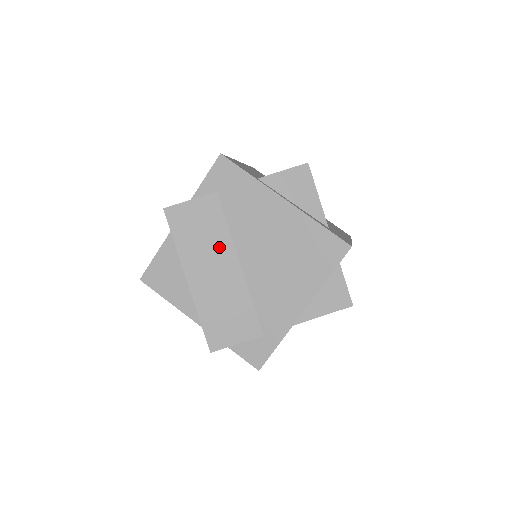
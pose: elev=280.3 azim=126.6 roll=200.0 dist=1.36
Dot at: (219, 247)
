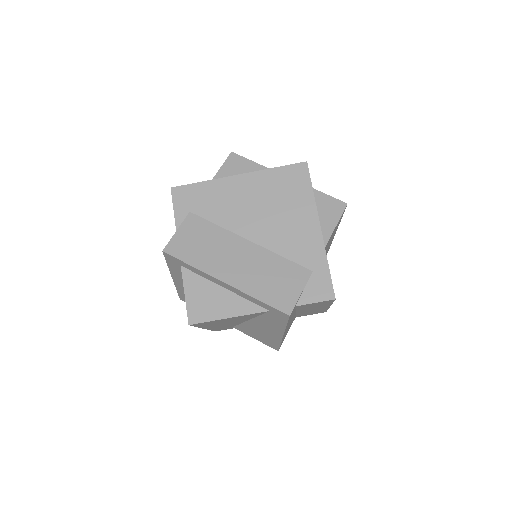
Dot at: (225, 243)
